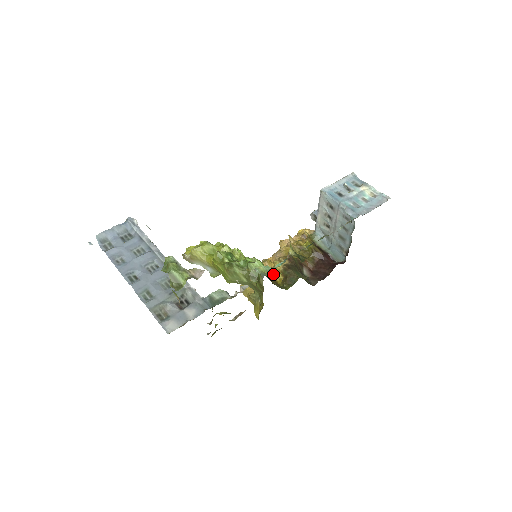
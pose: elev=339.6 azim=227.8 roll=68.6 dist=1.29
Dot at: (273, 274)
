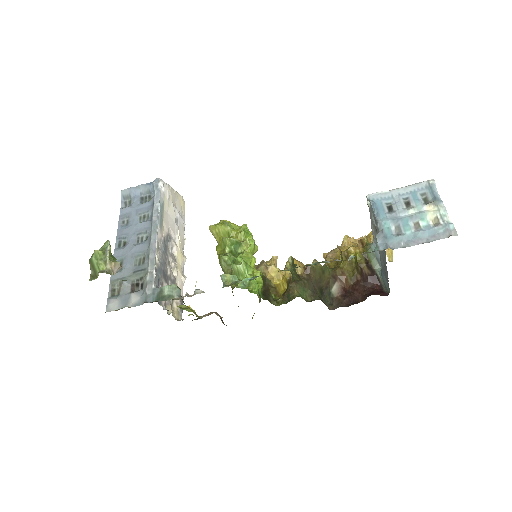
Dot at: (252, 285)
